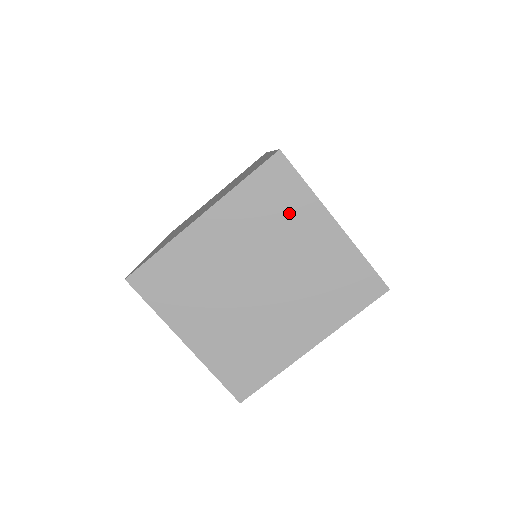
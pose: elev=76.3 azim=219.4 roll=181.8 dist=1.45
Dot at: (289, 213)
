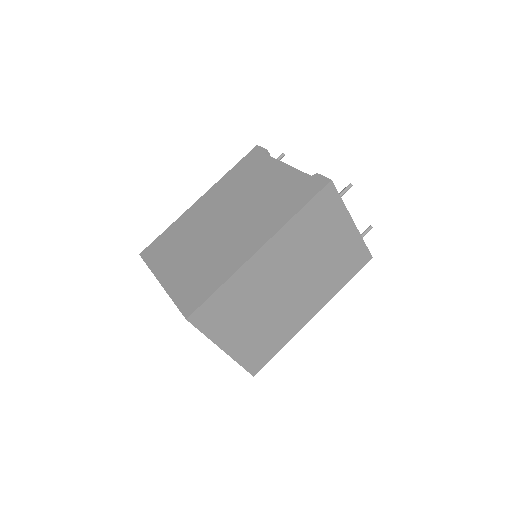
Dot at: occluded
